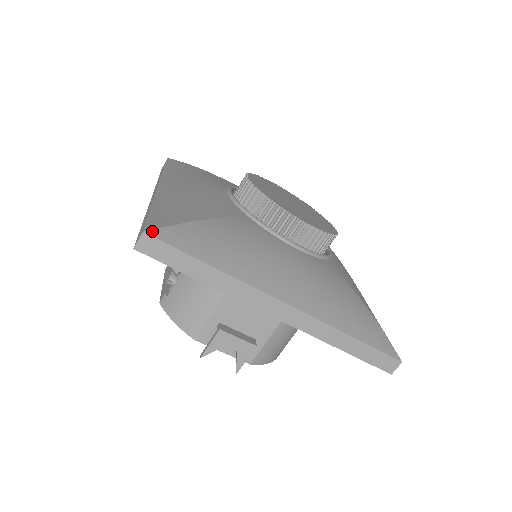
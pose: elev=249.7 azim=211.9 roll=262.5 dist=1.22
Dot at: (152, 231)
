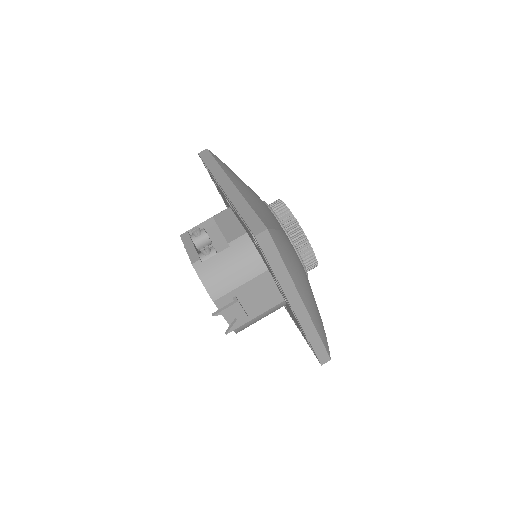
Dot at: (270, 230)
